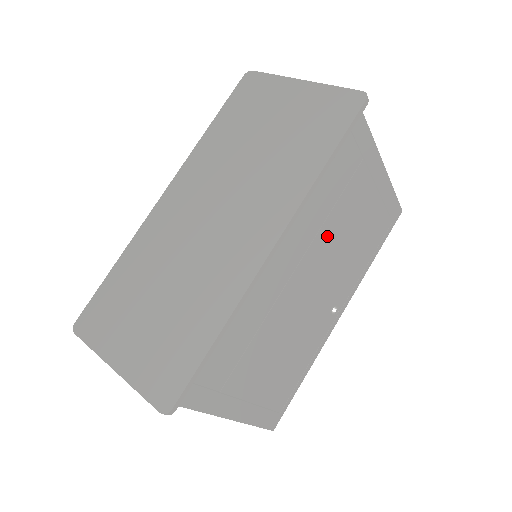
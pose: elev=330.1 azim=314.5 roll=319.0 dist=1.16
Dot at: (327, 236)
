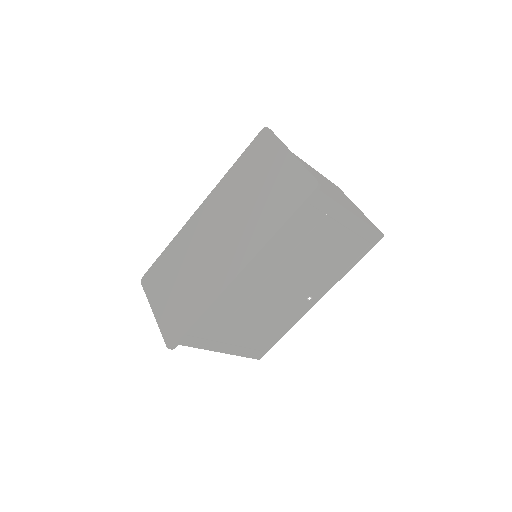
Dot at: (294, 261)
